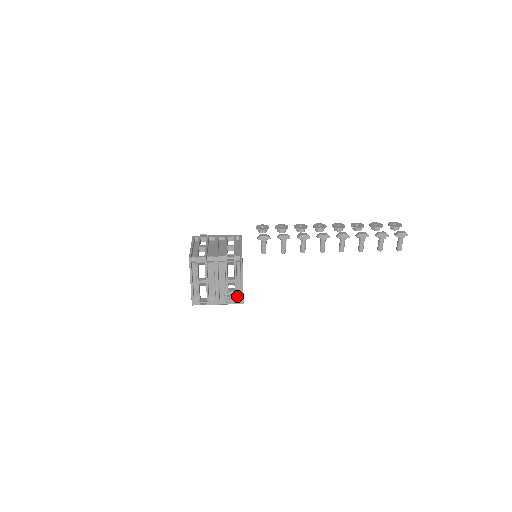
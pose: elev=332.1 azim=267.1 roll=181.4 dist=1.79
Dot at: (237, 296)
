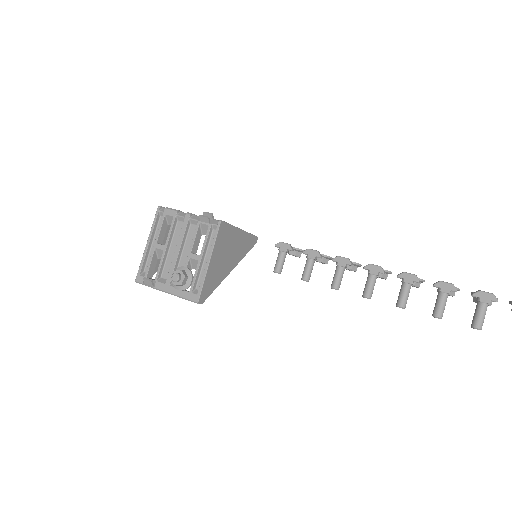
Dot at: (189, 277)
